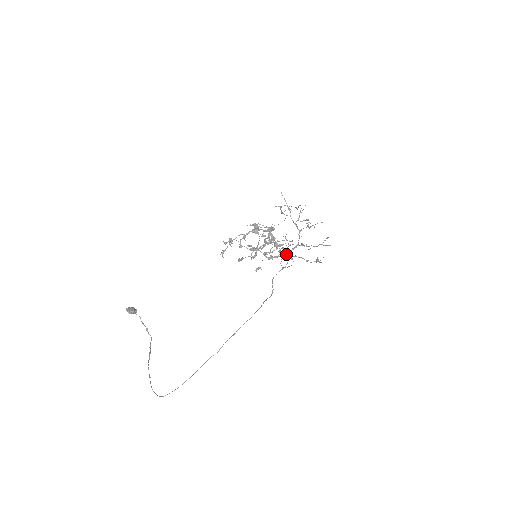
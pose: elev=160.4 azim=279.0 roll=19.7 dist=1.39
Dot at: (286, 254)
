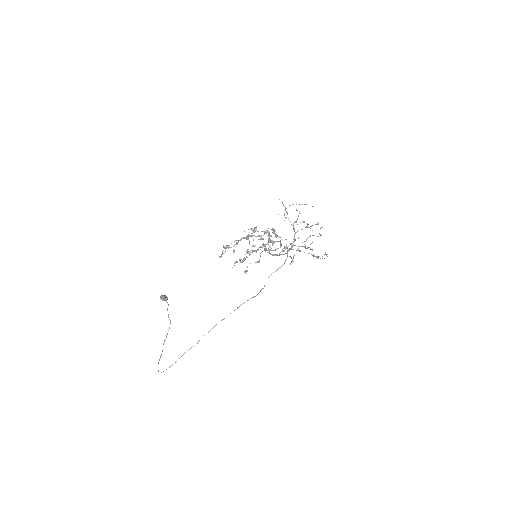
Dot at: occluded
